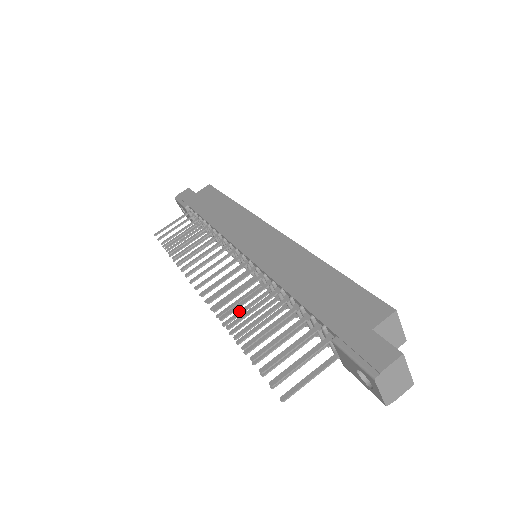
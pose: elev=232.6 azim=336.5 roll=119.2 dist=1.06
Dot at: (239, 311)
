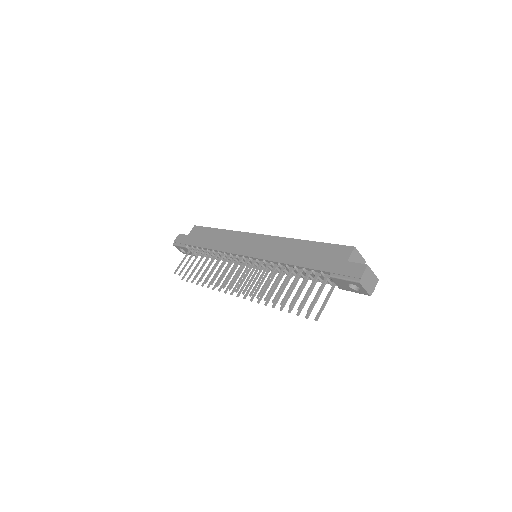
Dot at: (263, 291)
